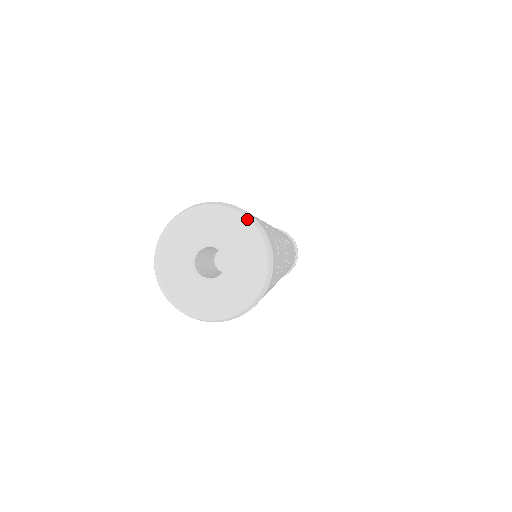
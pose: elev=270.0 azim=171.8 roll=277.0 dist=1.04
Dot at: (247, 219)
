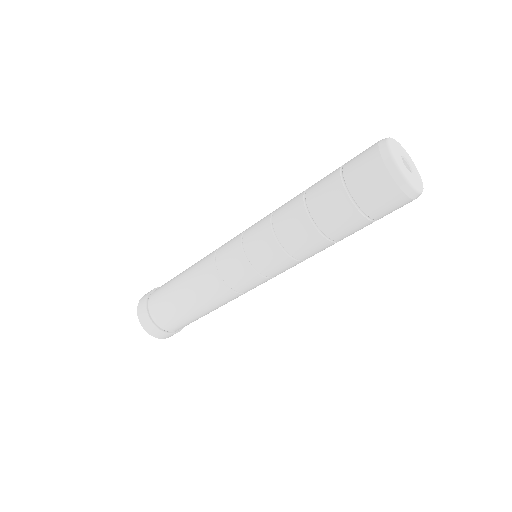
Dot at: (416, 169)
